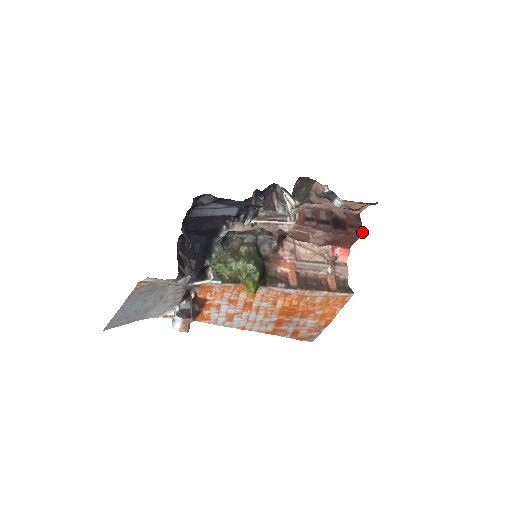
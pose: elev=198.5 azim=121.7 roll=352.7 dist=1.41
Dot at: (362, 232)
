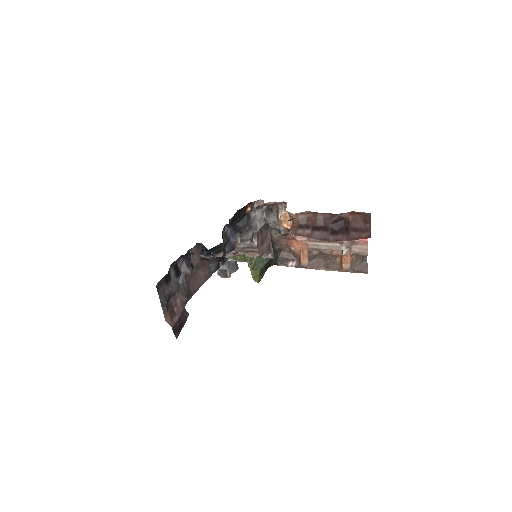
Dot at: (369, 236)
